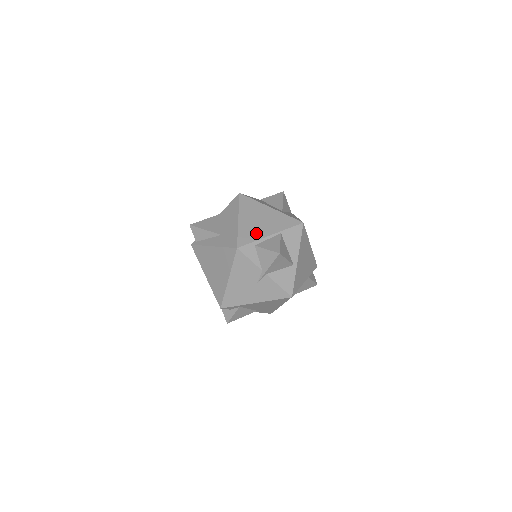
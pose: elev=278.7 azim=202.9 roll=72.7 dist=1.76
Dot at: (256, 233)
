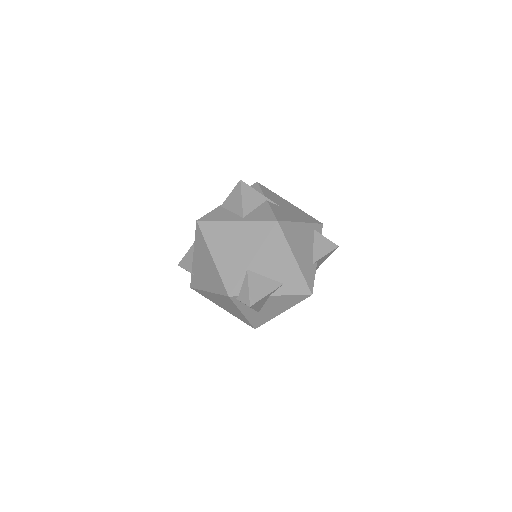
Dot at: occluded
